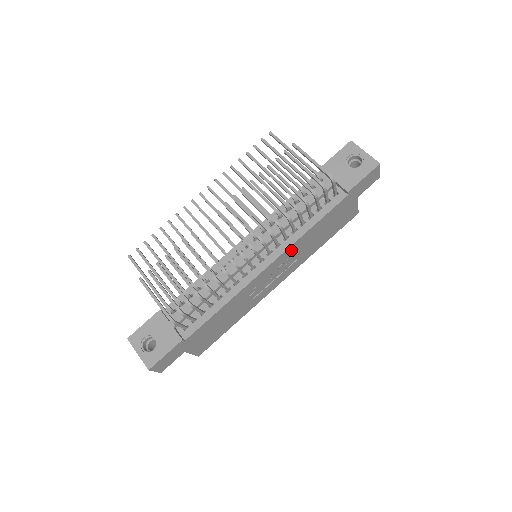
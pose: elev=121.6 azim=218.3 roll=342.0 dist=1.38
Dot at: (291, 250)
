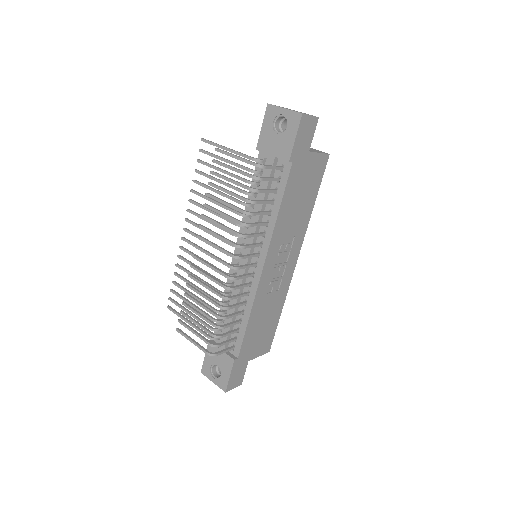
Dot at: (276, 240)
